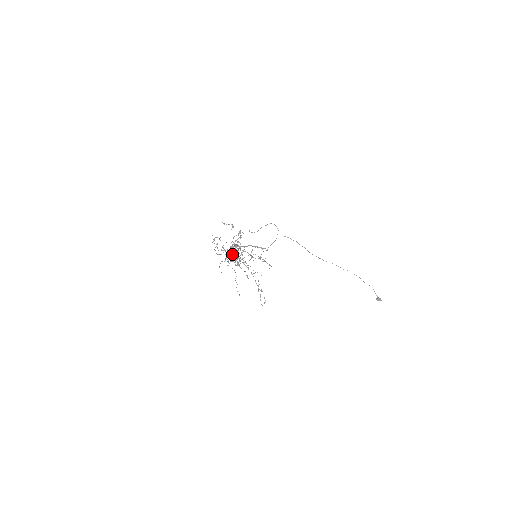
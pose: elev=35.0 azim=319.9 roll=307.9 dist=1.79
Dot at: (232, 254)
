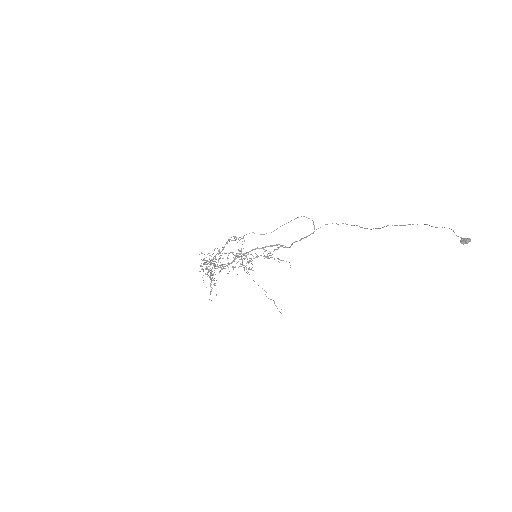
Dot at: (209, 262)
